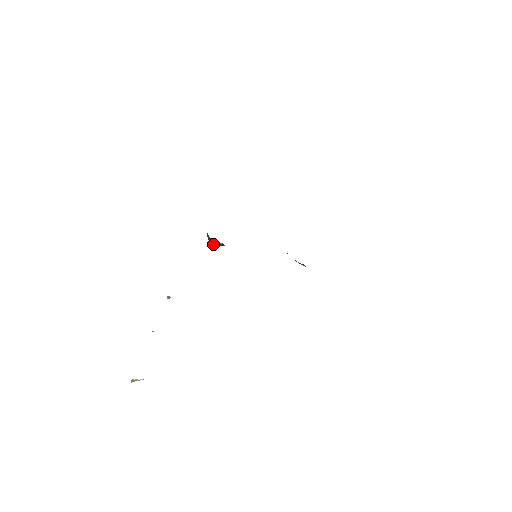
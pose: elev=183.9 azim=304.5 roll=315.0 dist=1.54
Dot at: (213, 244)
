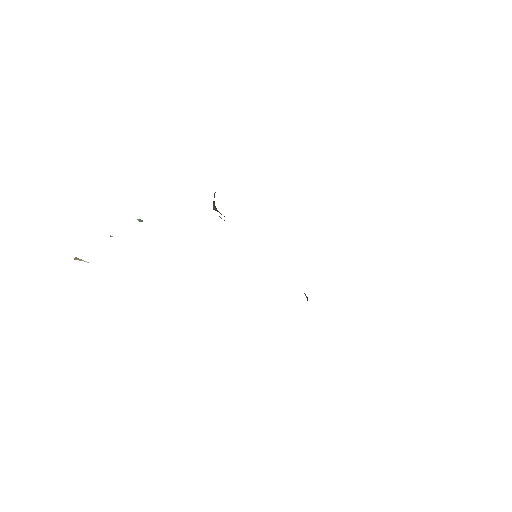
Dot at: (214, 209)
